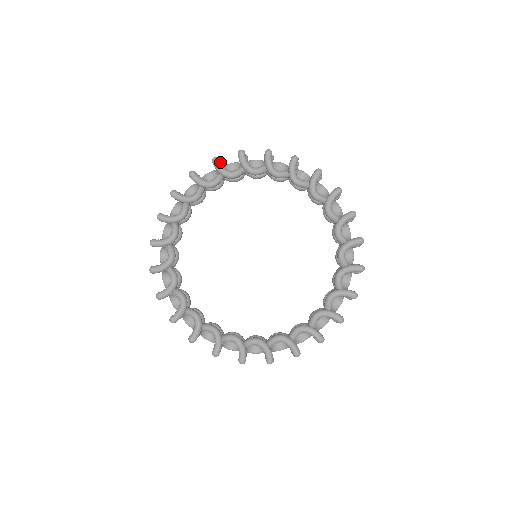
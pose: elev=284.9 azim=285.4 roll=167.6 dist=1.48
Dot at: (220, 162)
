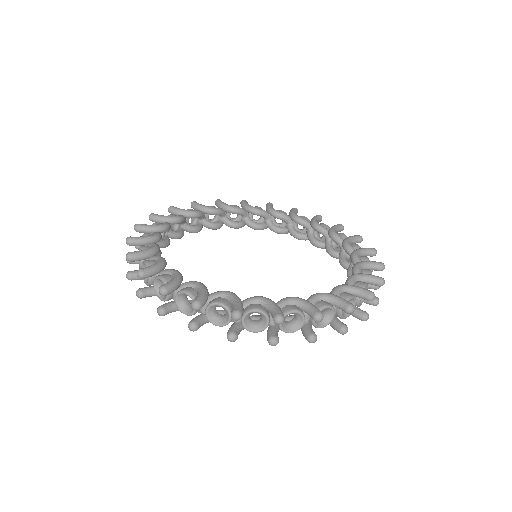
Dot at: occluded
